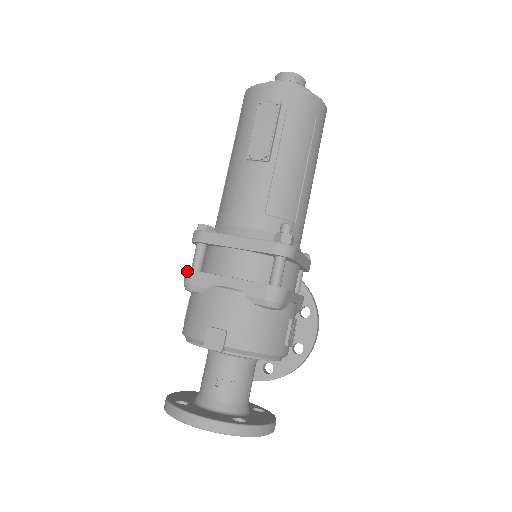
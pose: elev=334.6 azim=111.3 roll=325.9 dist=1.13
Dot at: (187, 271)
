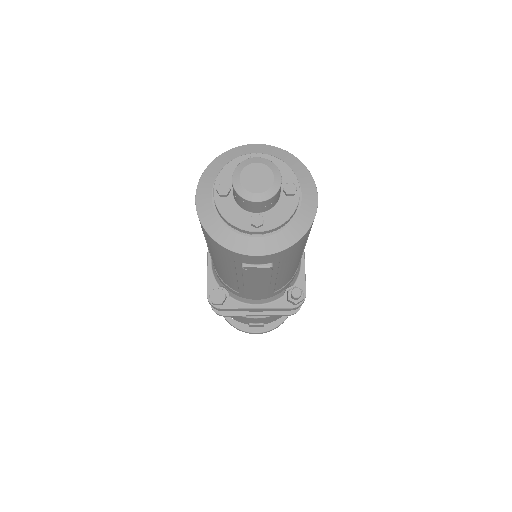
Dot at: (217, 314)
